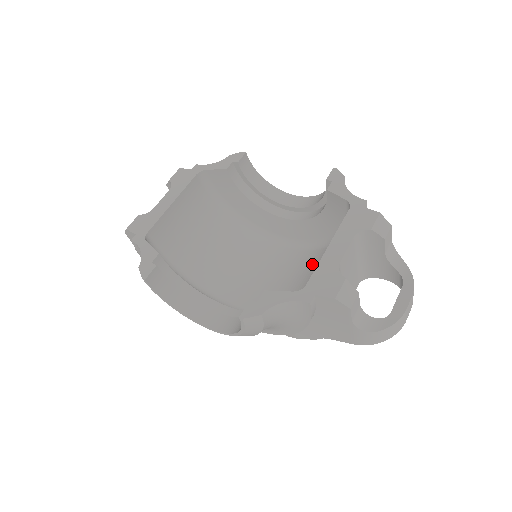
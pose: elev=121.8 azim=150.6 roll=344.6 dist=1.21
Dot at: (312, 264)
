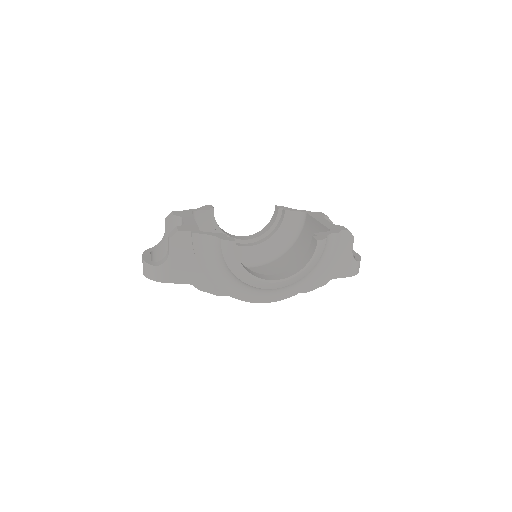
Dot at: (284, 262)
